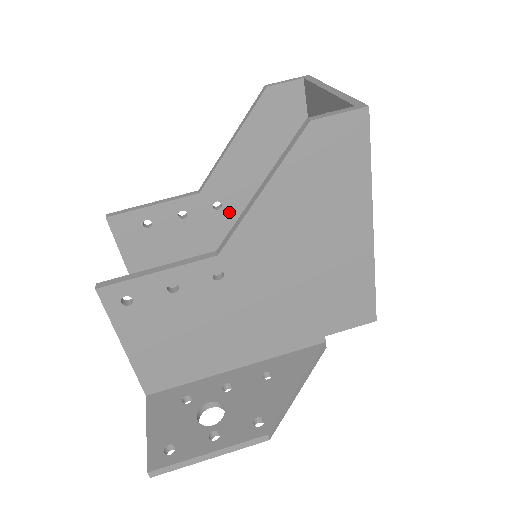
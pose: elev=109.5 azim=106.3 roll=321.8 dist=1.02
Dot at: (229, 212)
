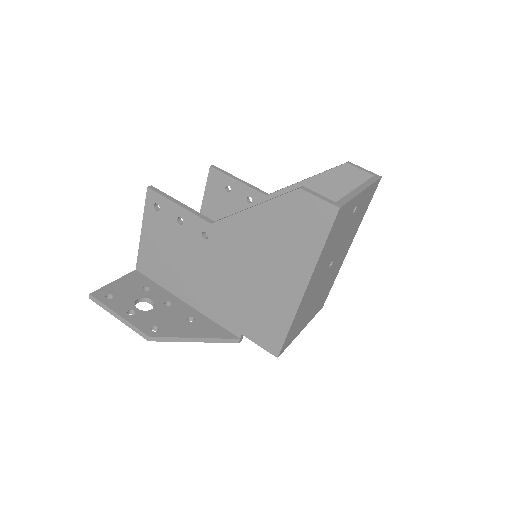
Dot at: occluded
